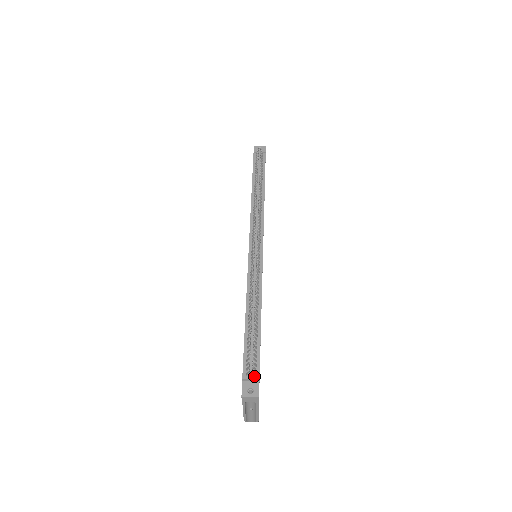
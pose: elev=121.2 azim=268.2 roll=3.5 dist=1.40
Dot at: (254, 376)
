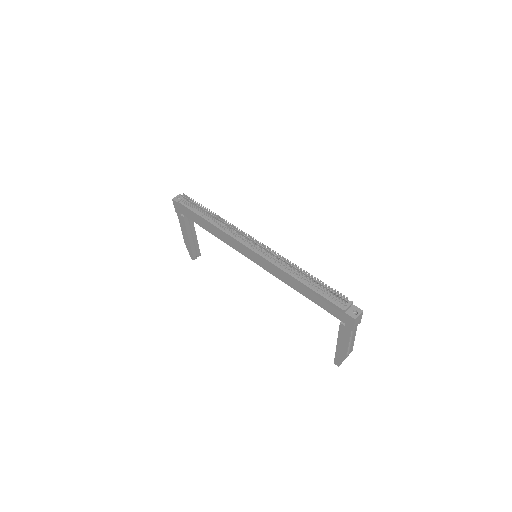
Dot at: (348, 304)
